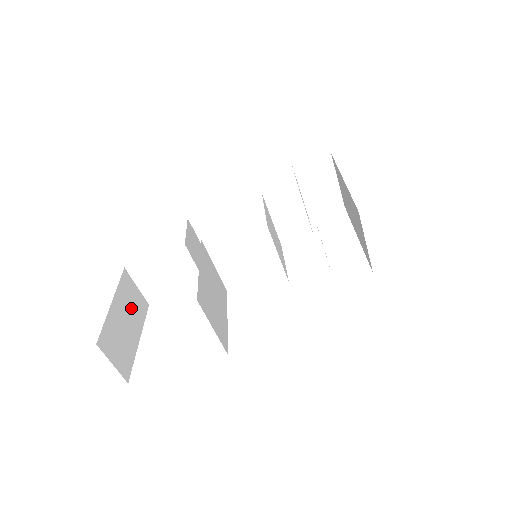
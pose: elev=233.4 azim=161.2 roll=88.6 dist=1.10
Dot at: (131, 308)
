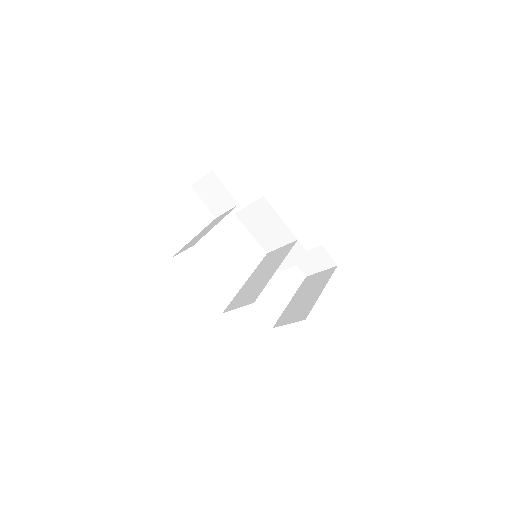
Dot at: occluded
